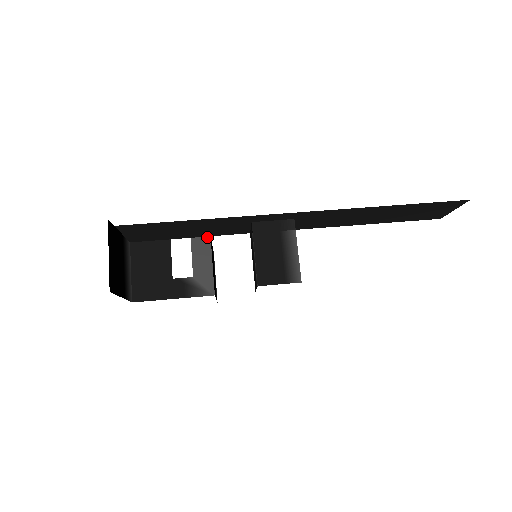
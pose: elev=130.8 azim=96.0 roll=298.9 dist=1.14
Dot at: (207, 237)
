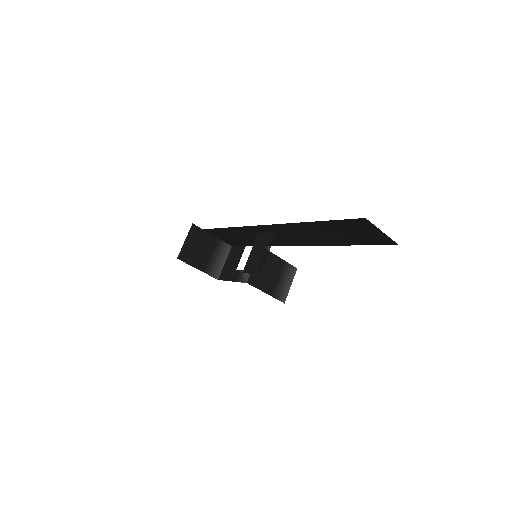
Dot at: occluded
